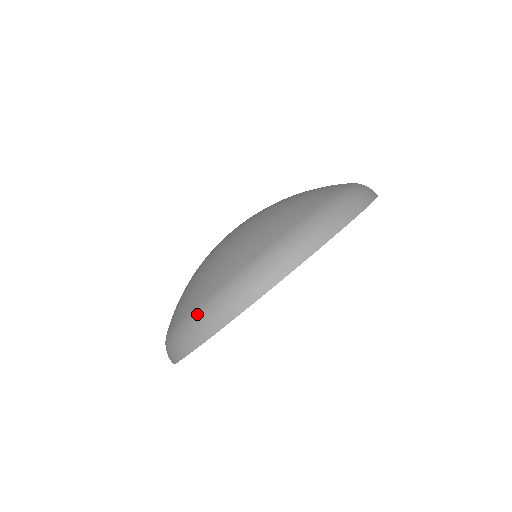
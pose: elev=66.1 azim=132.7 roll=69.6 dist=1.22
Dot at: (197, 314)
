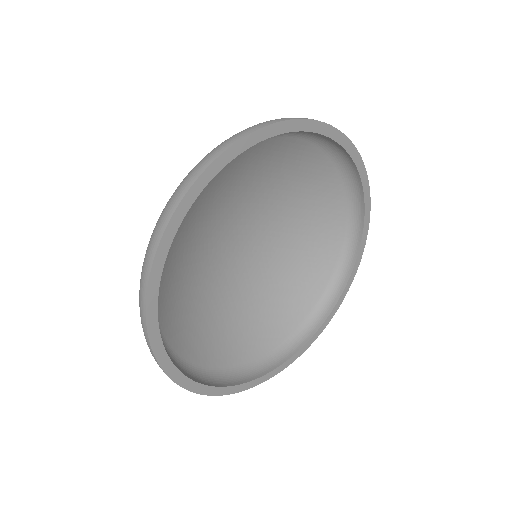
Dot at: occluded
